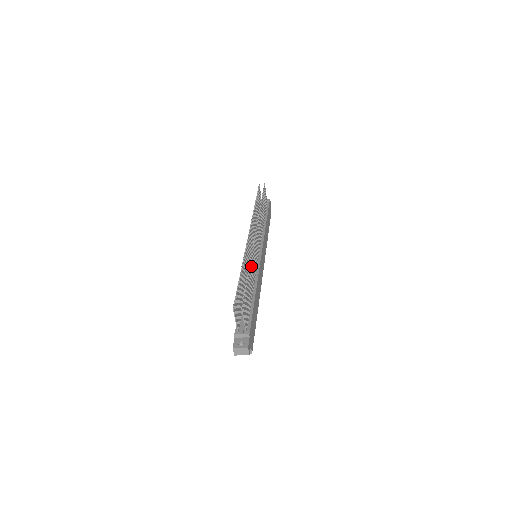
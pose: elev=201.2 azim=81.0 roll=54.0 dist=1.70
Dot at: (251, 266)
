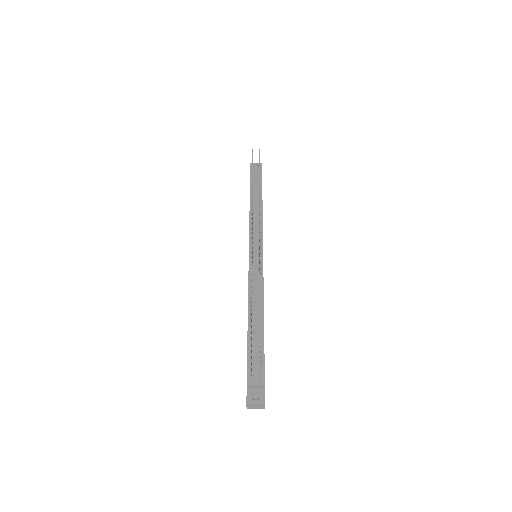
Dot at: occluded
